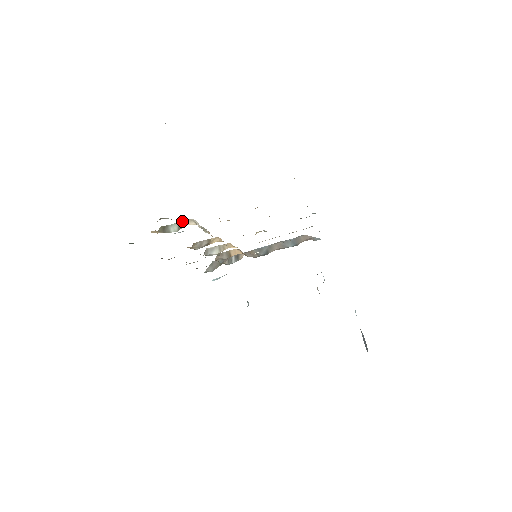
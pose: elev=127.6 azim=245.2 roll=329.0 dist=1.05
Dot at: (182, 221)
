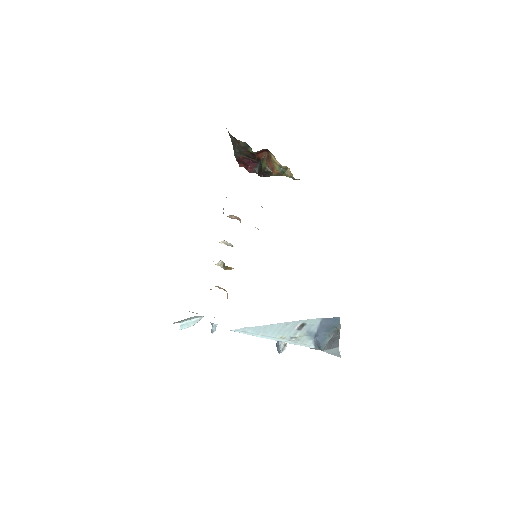
Dot at: occluded
